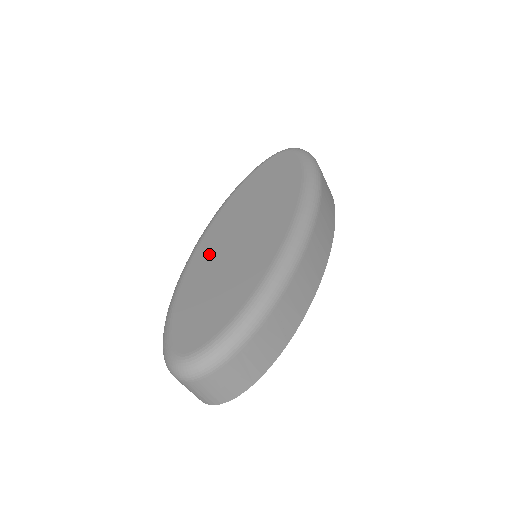
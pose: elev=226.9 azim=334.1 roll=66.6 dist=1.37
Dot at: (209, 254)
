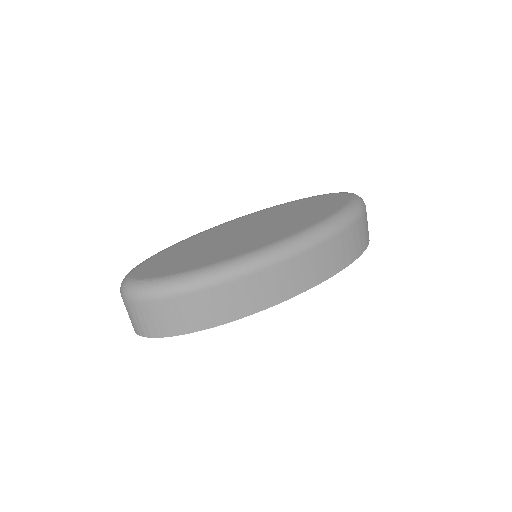
Dot at: (220, 231)
